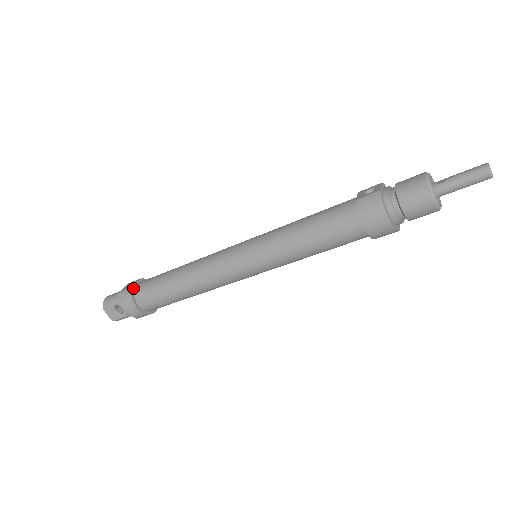
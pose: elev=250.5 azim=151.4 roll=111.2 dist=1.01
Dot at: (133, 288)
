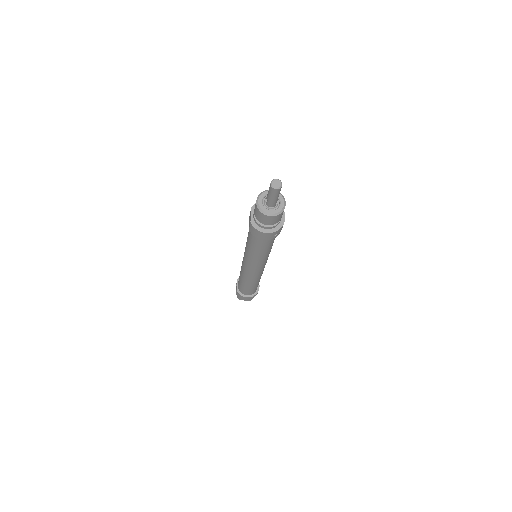
Dot at: (237, 290)
